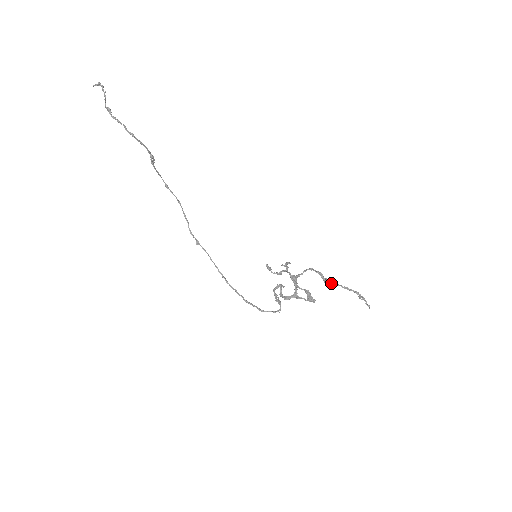
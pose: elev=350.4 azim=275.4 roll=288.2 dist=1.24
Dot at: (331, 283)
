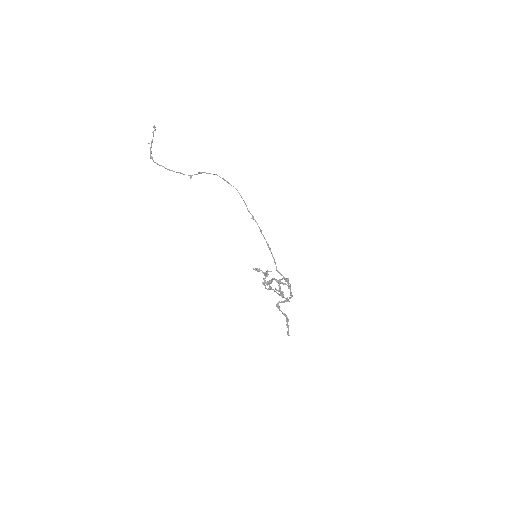
Dot at: occluded
